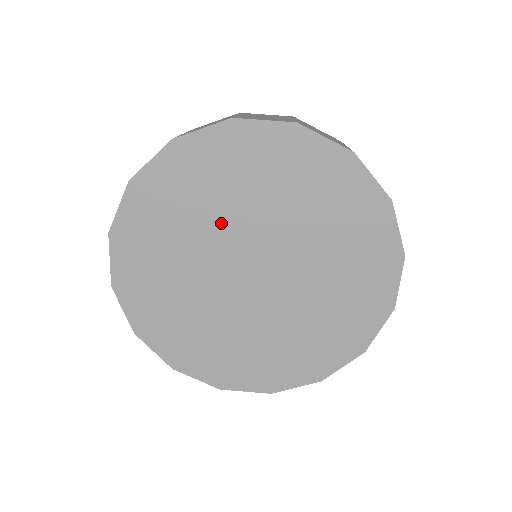
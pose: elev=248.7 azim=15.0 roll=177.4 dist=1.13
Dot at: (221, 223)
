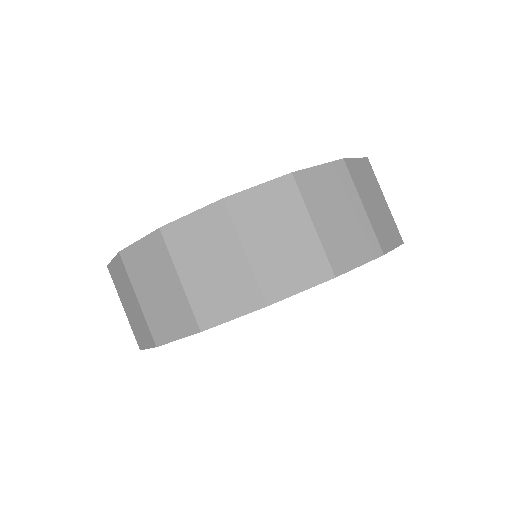
Dot at: occluded
